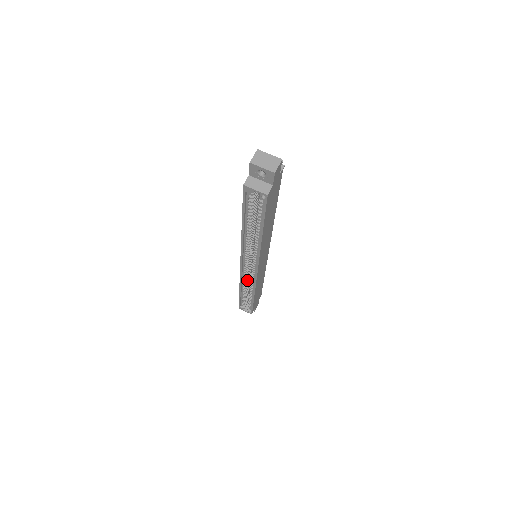
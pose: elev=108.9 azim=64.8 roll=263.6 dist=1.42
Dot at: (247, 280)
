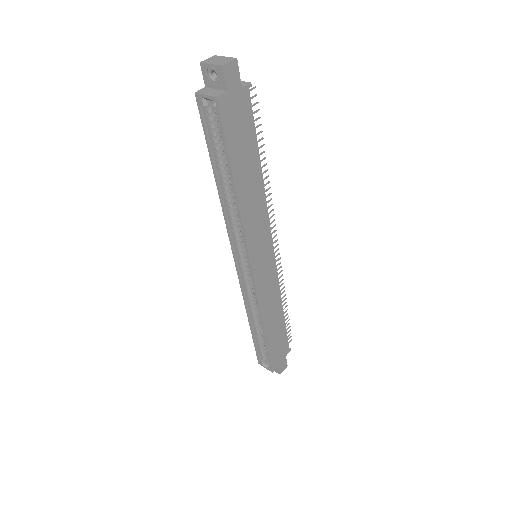
Dot at: (253, 300)
